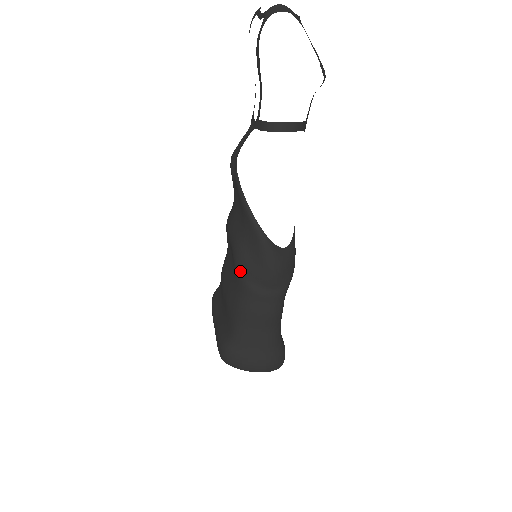
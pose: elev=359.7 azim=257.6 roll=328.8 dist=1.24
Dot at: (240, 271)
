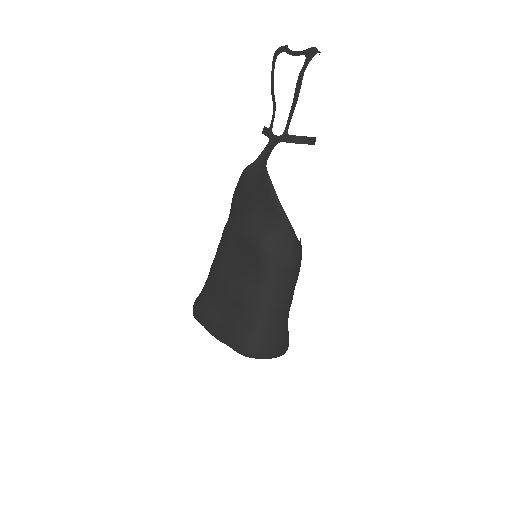
Dot at: (267, 265)
